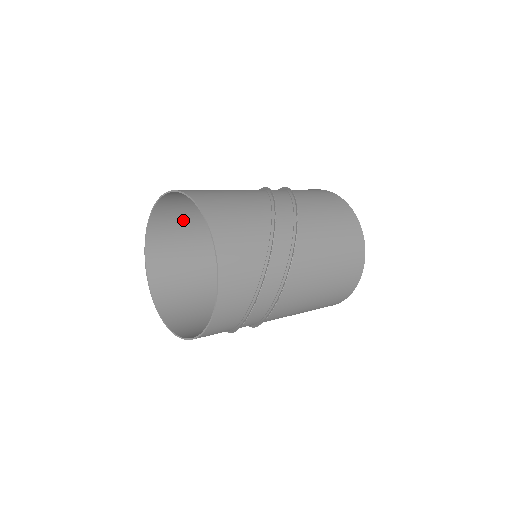
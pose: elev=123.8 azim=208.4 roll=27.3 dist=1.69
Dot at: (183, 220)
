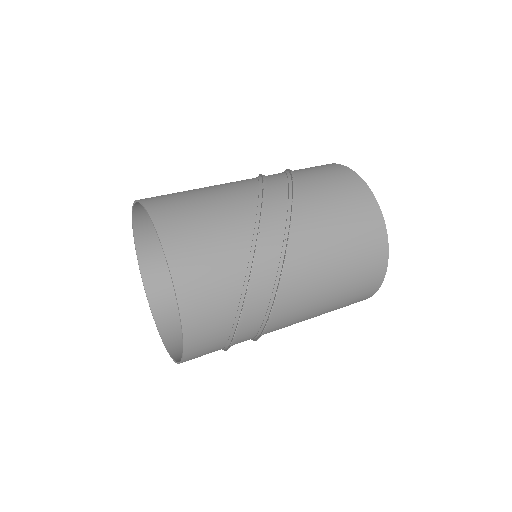
Dot at: occluded
